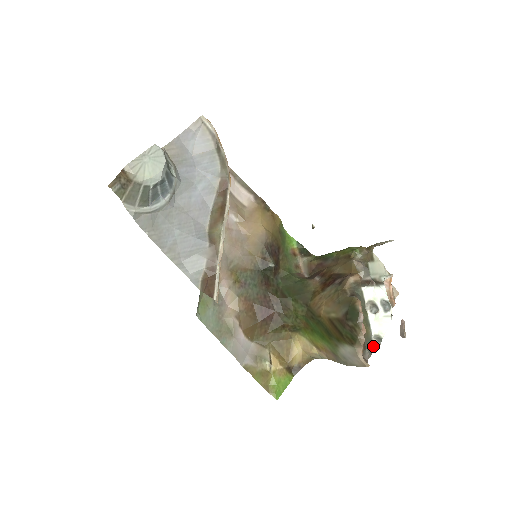
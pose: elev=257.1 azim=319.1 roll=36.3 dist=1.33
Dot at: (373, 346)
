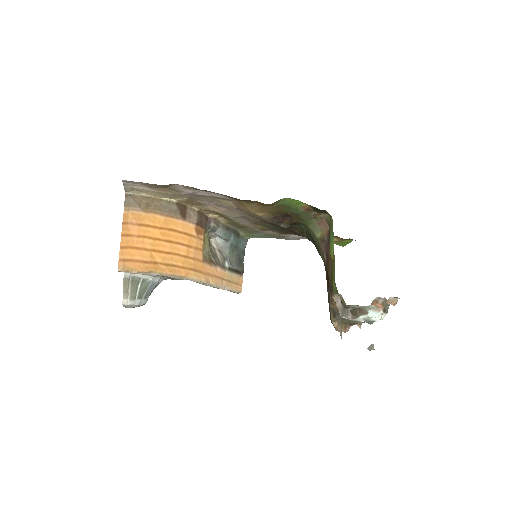
Dot at: occluded
